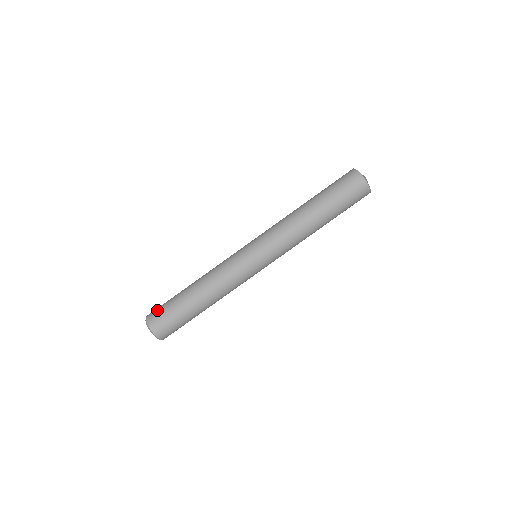
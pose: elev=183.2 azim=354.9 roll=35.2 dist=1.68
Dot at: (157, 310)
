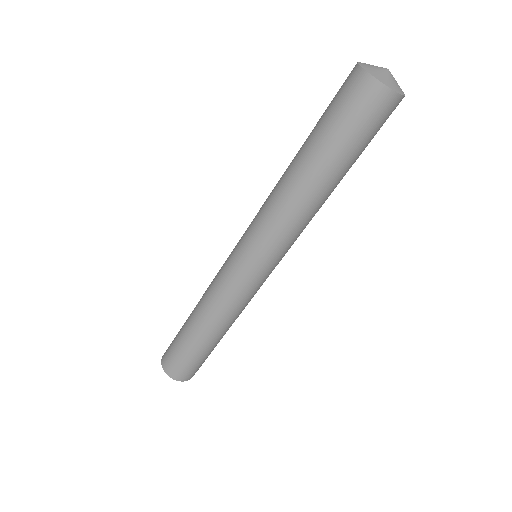
Dot at: (169, 357)
